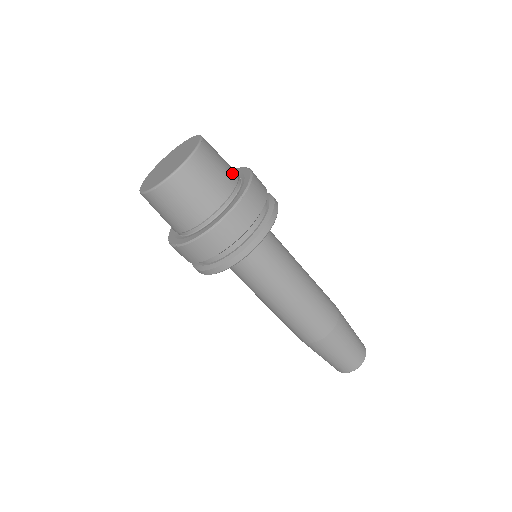
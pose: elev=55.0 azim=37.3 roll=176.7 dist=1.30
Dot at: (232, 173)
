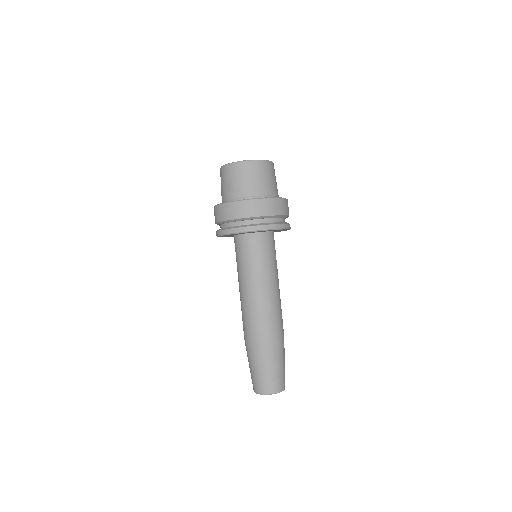
Dot at: occluded
